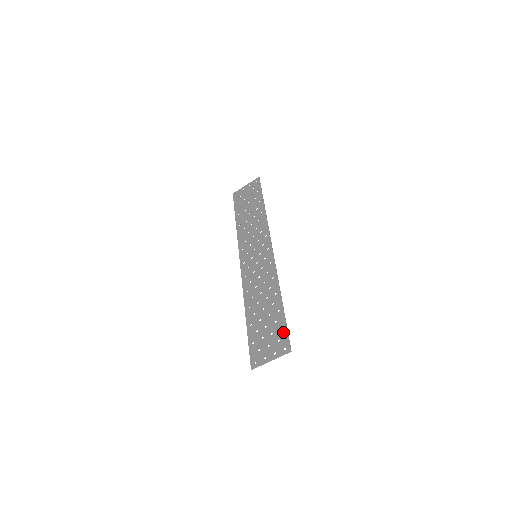
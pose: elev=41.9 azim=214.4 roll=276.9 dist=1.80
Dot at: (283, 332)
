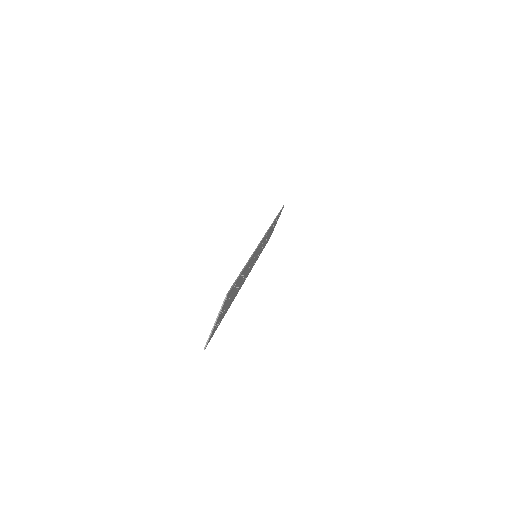
Dot at: occluded
